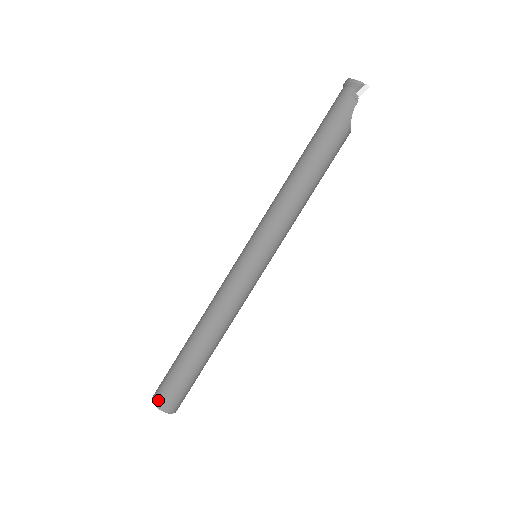
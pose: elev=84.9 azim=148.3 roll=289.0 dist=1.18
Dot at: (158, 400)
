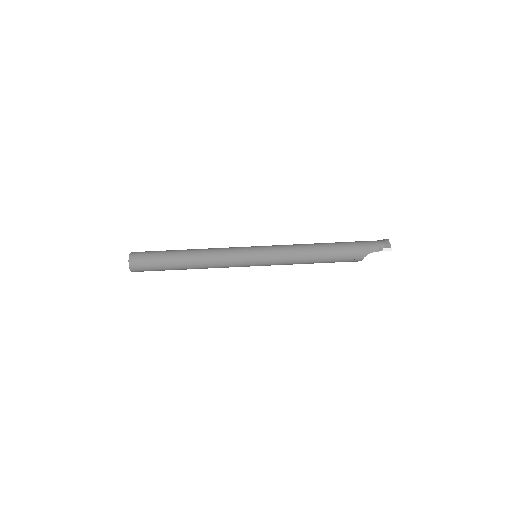
Dot at: (134, 255)
